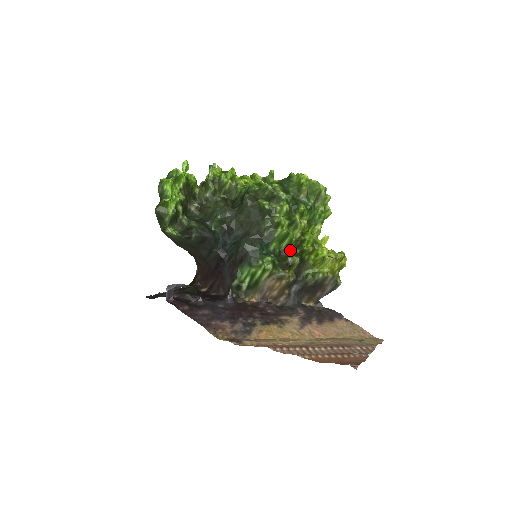
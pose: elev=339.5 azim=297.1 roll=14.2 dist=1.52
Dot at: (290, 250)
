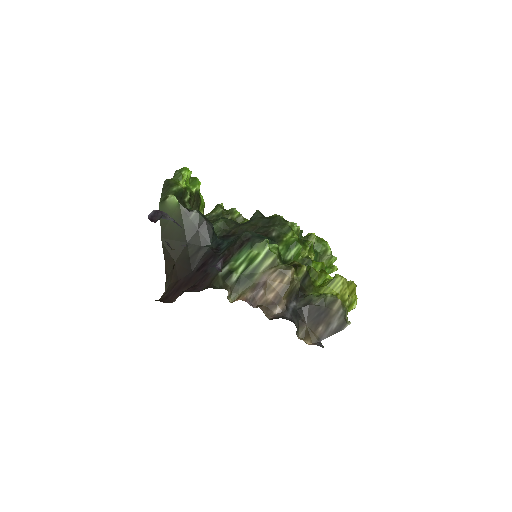
Dot at: occluded
